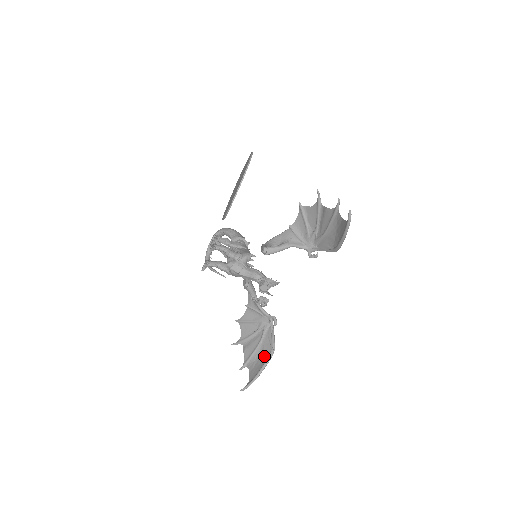
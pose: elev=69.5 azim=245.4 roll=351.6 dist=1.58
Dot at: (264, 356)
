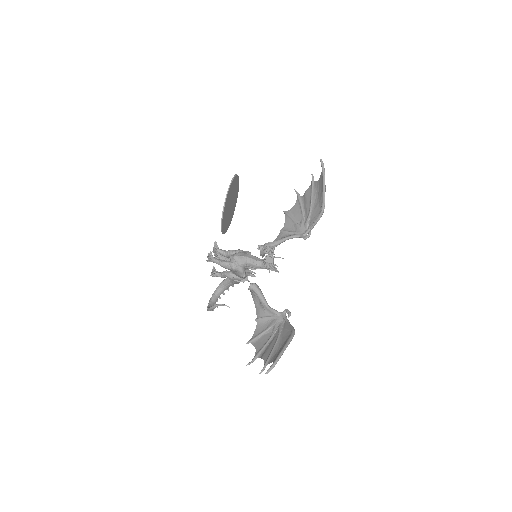
Dot at: (285, 341)
